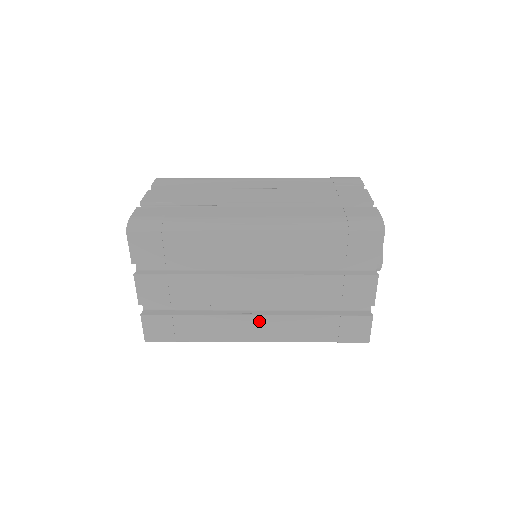
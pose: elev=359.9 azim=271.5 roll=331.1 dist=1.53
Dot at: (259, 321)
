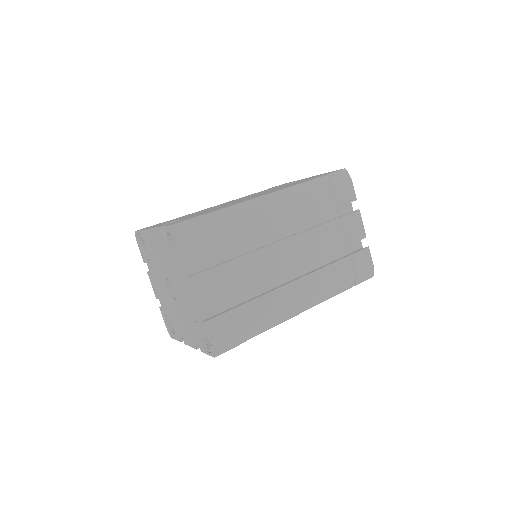
Dot at: occluded
